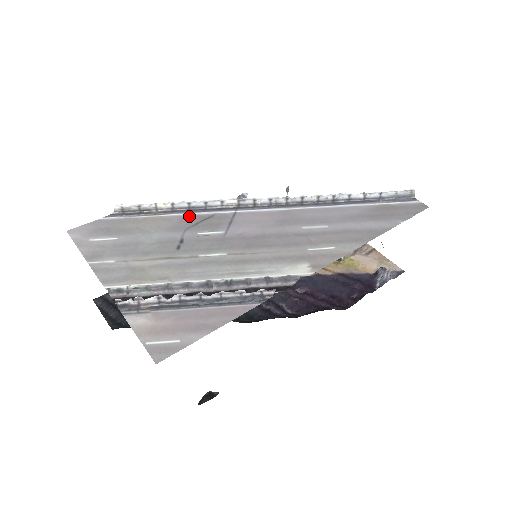
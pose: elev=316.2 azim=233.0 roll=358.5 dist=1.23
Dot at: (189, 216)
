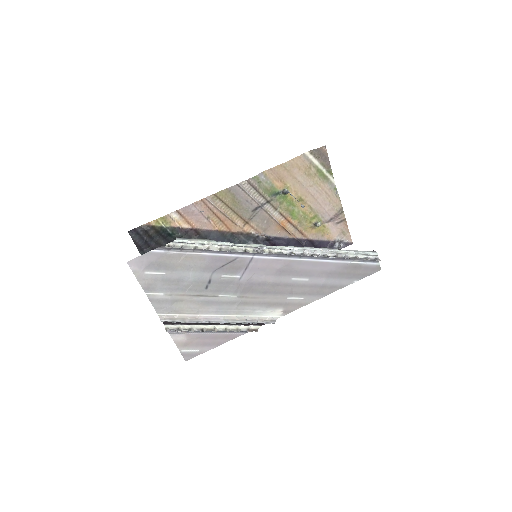
Dot at: (219, 257)
